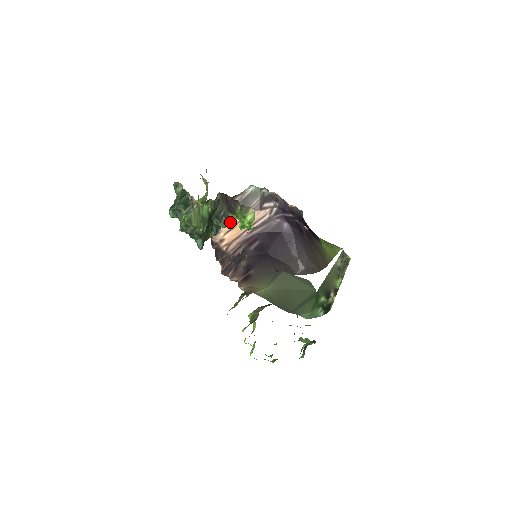
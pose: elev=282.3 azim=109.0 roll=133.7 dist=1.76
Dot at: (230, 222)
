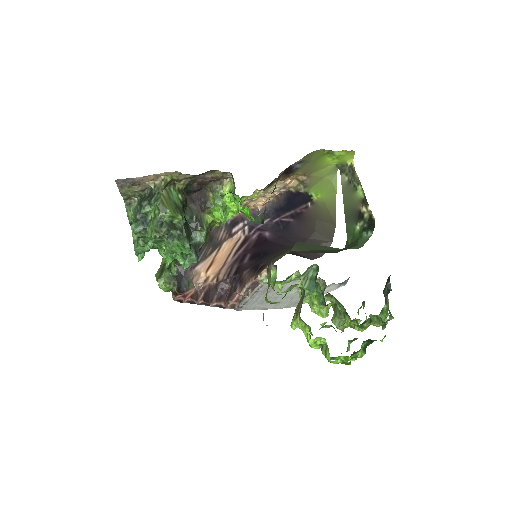
Dot at: (207, 230)
